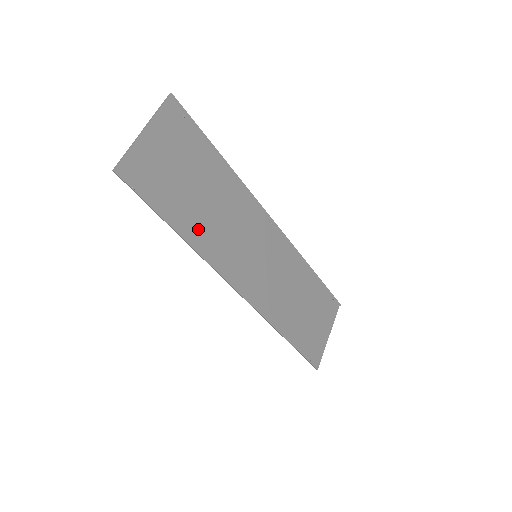
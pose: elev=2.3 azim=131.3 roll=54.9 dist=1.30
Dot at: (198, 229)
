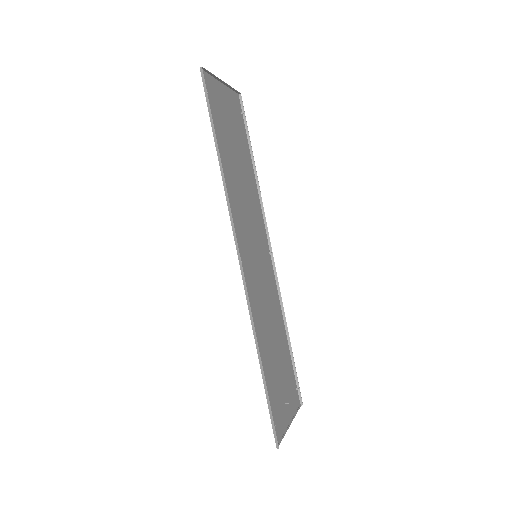
Dot at: (229, 175)
